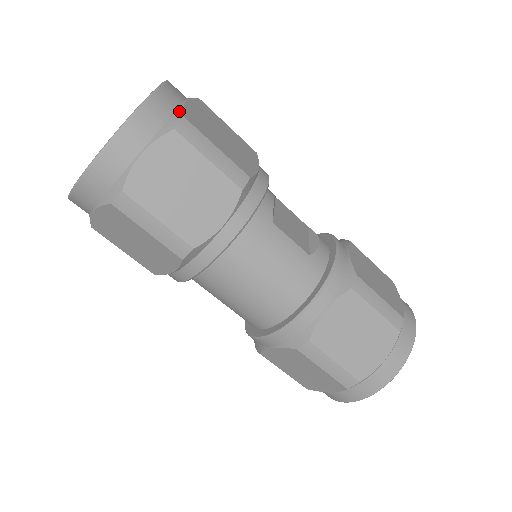
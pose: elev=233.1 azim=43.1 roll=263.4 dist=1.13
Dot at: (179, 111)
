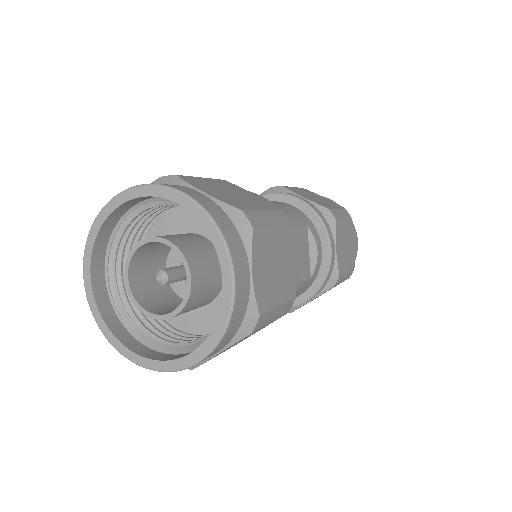
Dot at: (252, 305)
